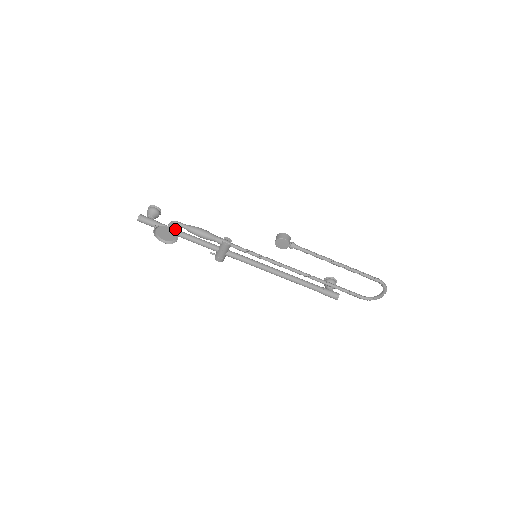
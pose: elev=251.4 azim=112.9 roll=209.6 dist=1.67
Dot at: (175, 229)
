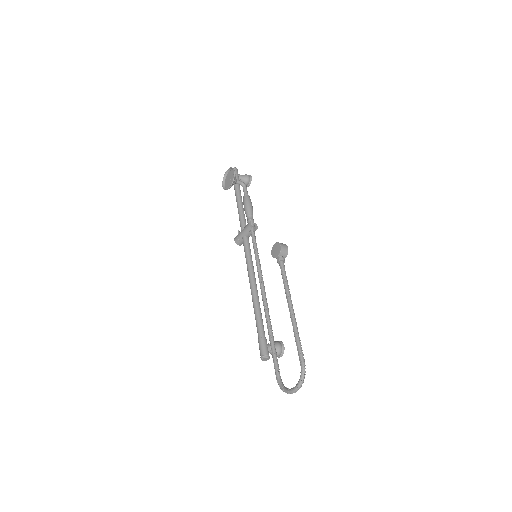
Dot at: occluded
